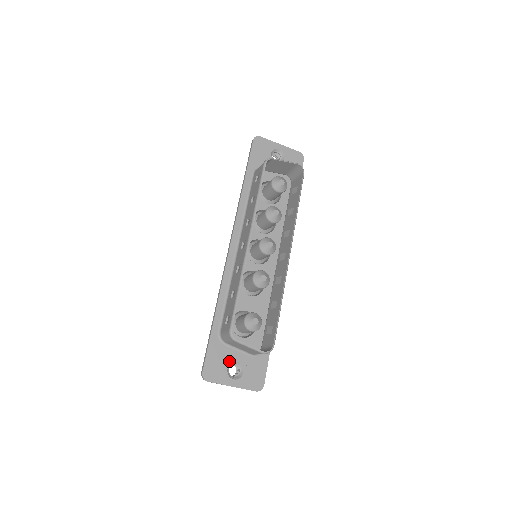
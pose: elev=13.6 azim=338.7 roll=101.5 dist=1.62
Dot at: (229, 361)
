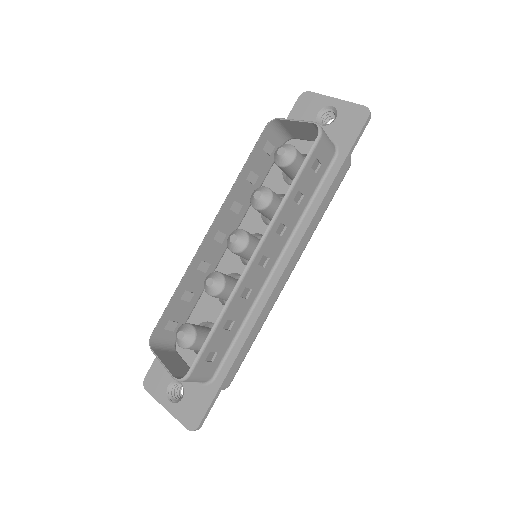
Dot at: occluded
